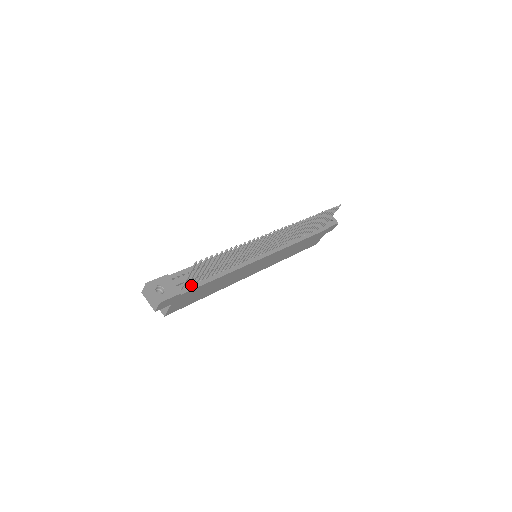
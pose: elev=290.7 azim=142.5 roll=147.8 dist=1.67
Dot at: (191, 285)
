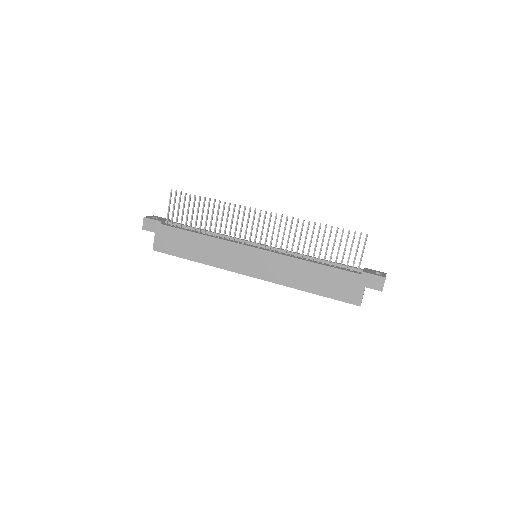
Dot at: (175, 226)
